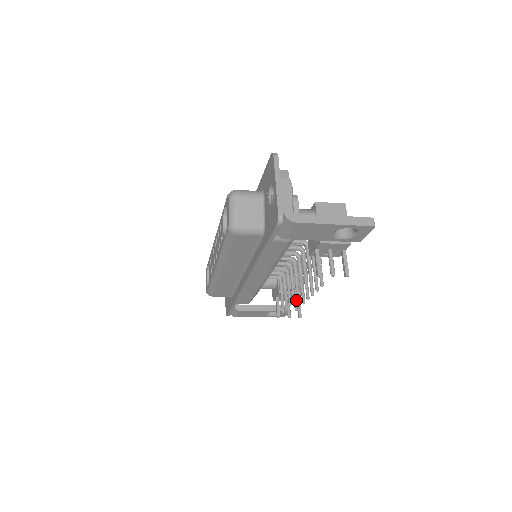
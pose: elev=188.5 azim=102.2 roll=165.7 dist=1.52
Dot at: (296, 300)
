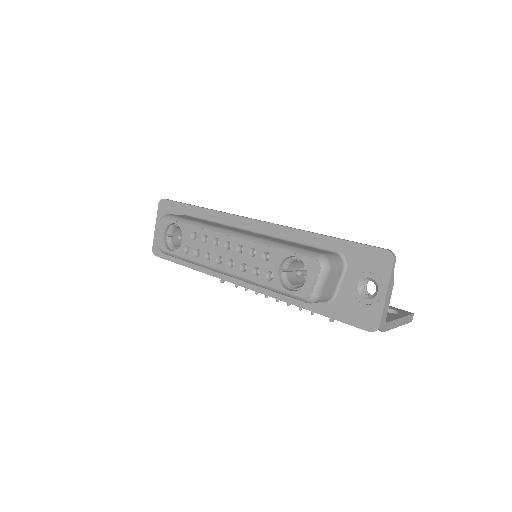
Dot at: occluded
